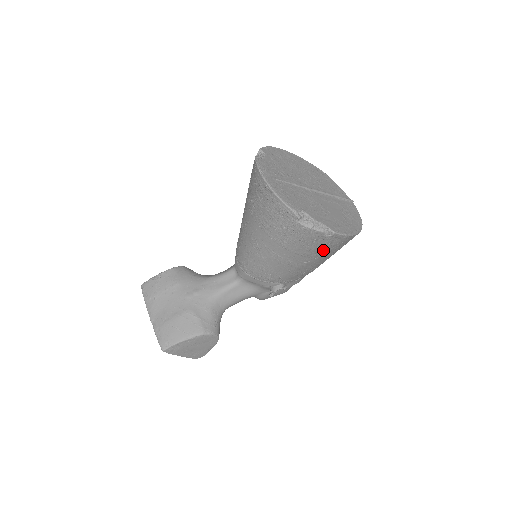
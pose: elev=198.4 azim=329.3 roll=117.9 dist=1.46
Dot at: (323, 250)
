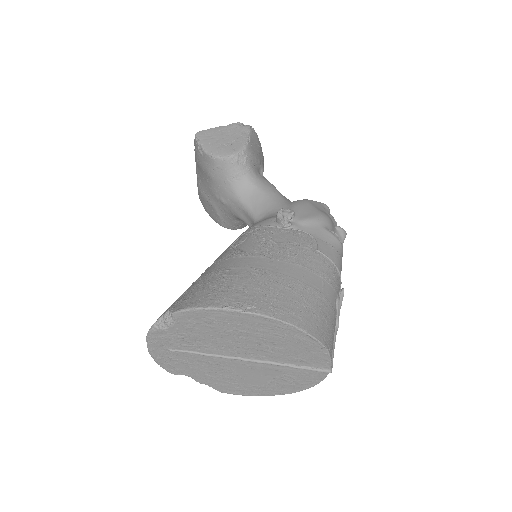
Dot at: occluded
